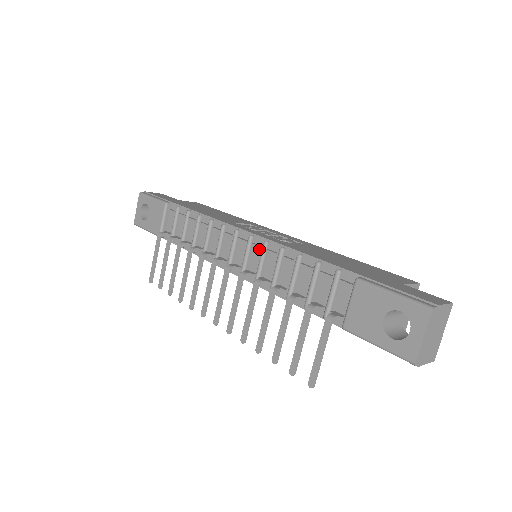
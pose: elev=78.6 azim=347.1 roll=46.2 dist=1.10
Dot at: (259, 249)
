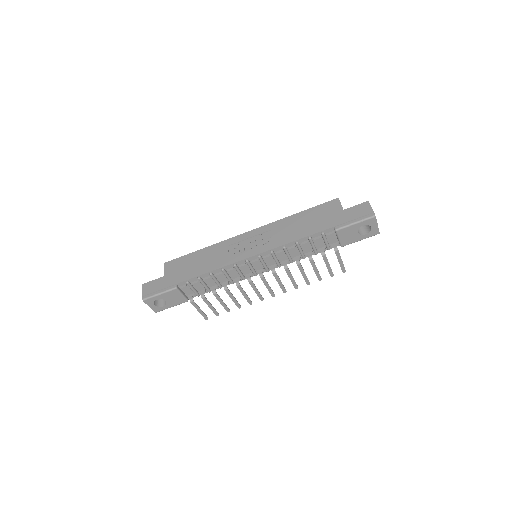
Dot at: (268, 256)
